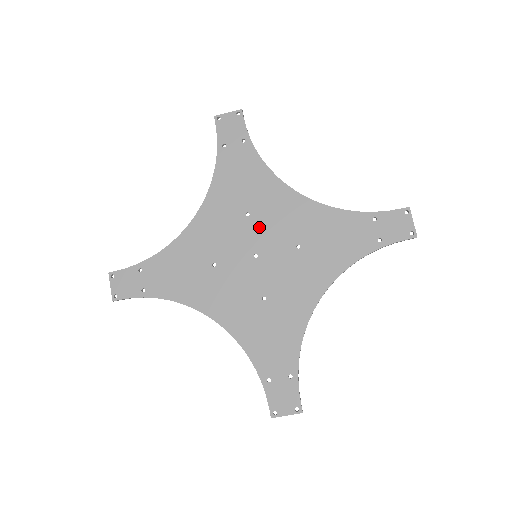
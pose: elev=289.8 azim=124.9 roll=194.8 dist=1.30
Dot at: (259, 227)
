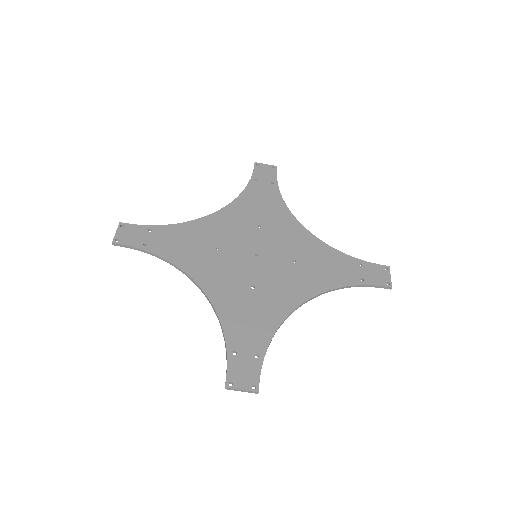
Dot at: (266, 237)
